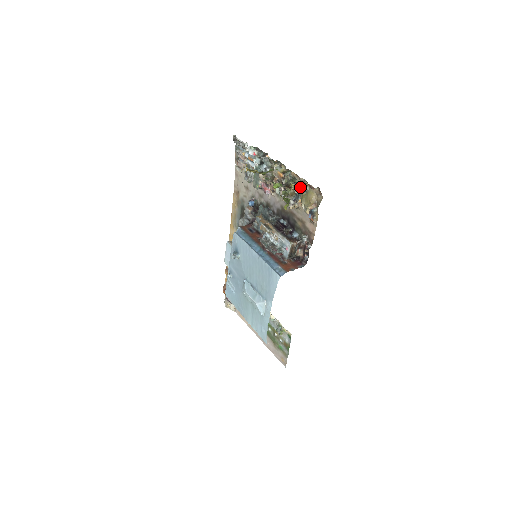
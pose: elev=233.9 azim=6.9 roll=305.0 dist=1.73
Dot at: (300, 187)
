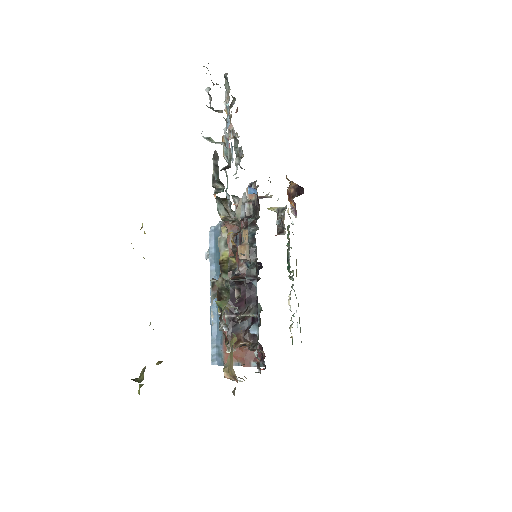
Dot at: (227, 326)
